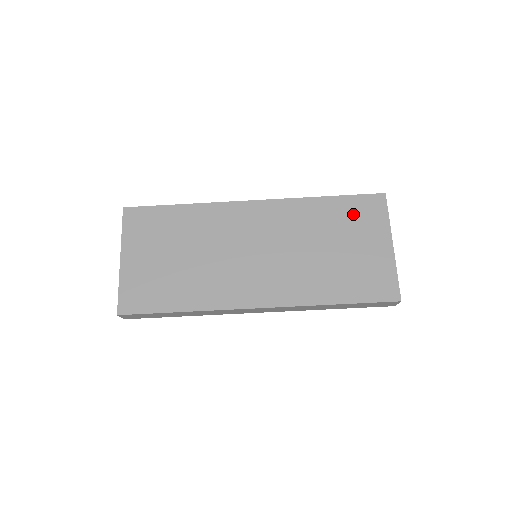
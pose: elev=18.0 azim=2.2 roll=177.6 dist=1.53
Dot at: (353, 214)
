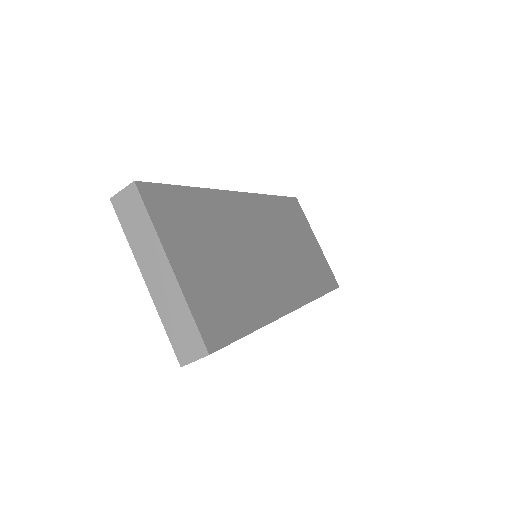
Dot at: (293, 214)
